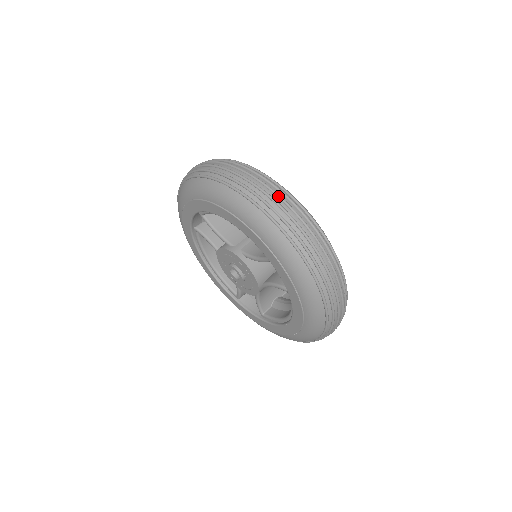
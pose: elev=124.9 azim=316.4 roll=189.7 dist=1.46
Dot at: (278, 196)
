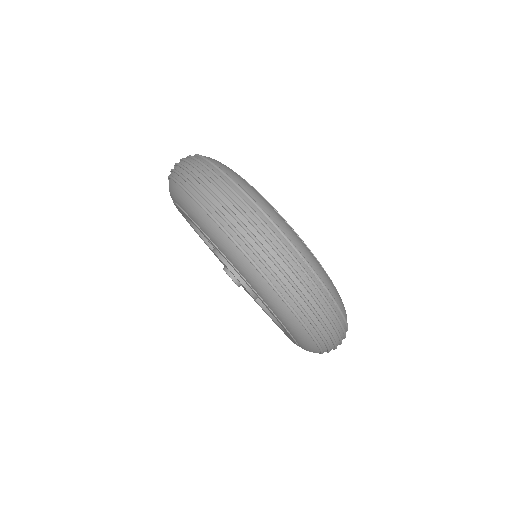
Dot at: (247, 218)
